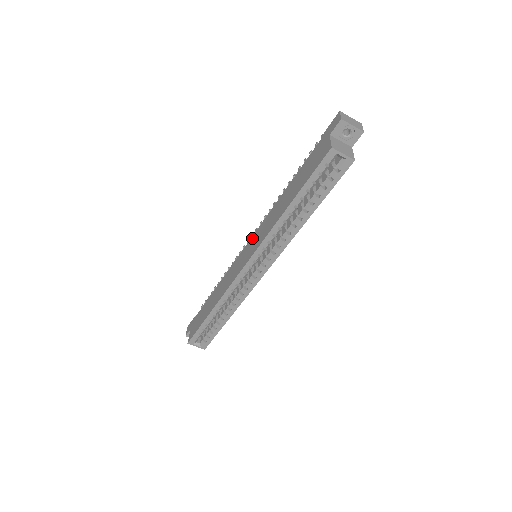
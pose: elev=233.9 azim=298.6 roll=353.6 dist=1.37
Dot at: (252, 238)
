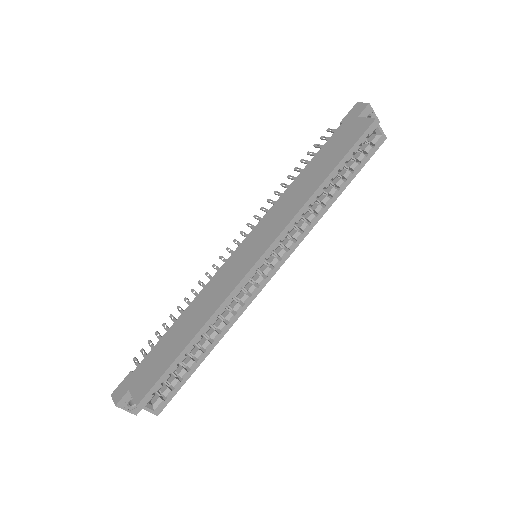
Dot at: (252, 233)
